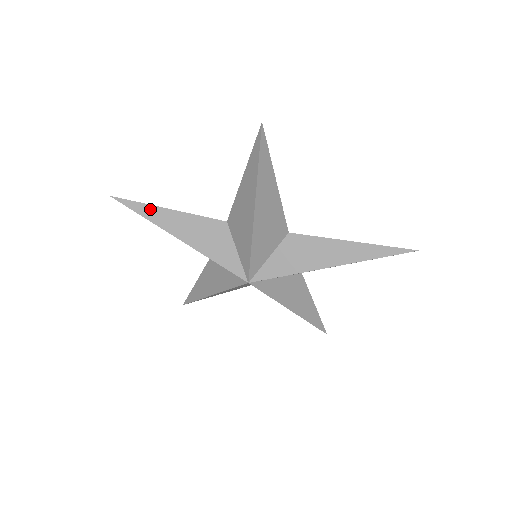
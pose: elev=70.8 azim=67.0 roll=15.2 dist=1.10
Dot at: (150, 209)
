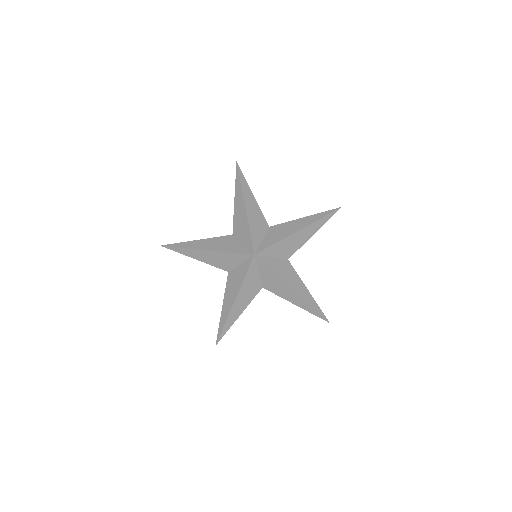
Dot at: (186, 243)
